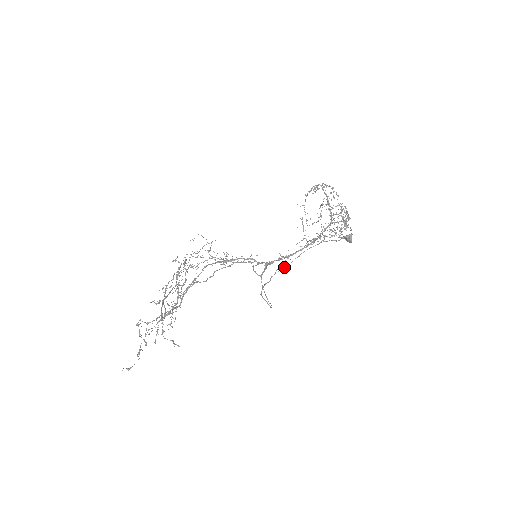
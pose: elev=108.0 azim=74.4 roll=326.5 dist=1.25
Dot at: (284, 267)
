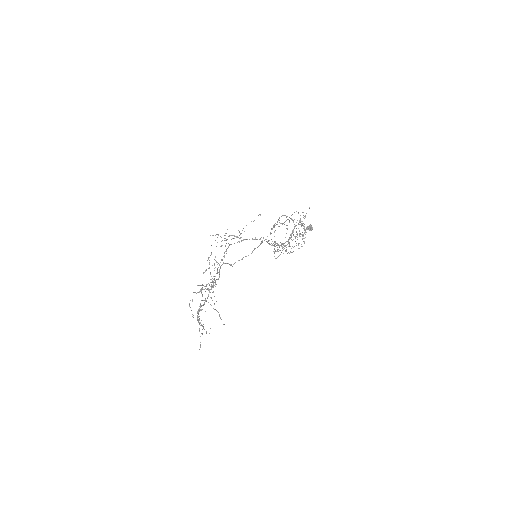
Dot at: occluded
